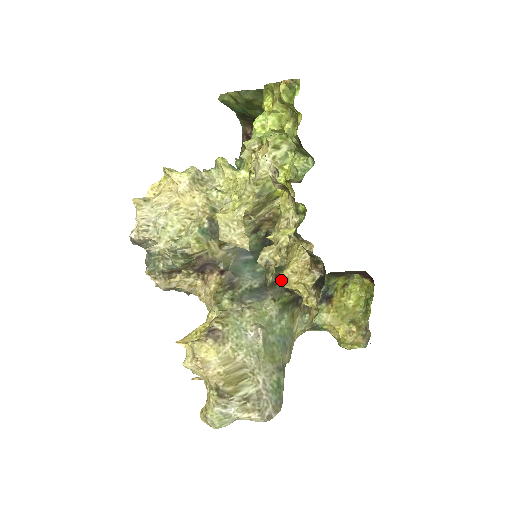
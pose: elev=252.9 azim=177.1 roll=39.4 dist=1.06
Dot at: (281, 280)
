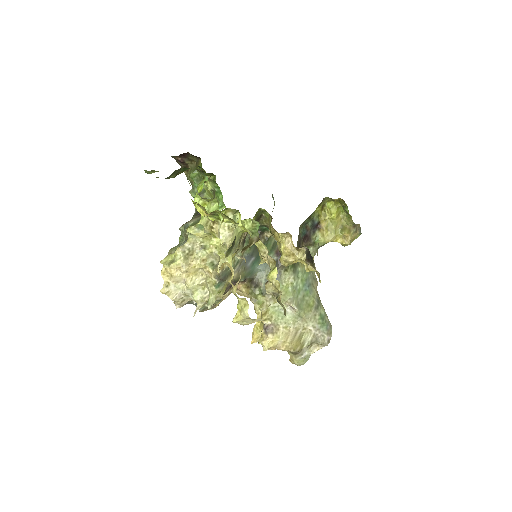
Dot at: (283, 264)
